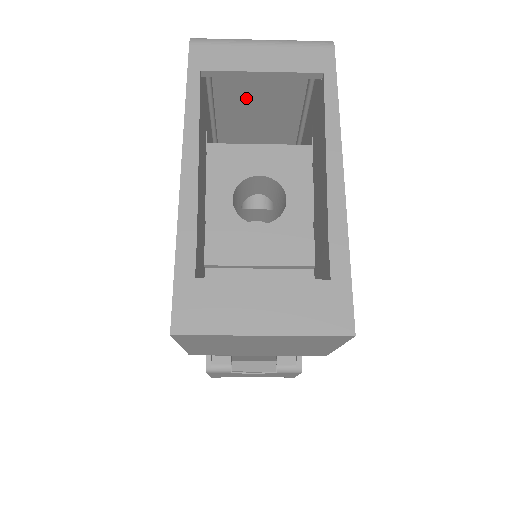
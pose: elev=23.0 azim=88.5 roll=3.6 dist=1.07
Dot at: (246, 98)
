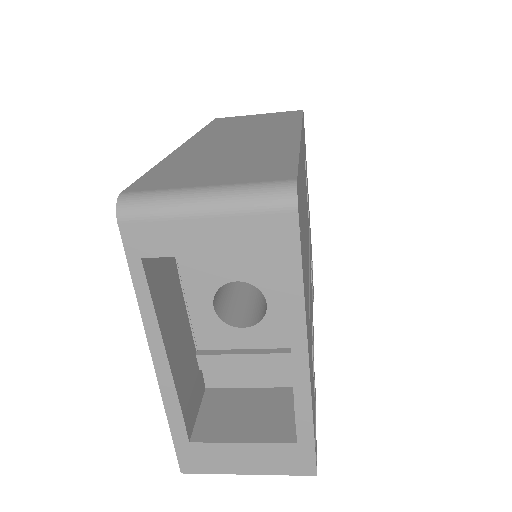
Dot at: occluded
